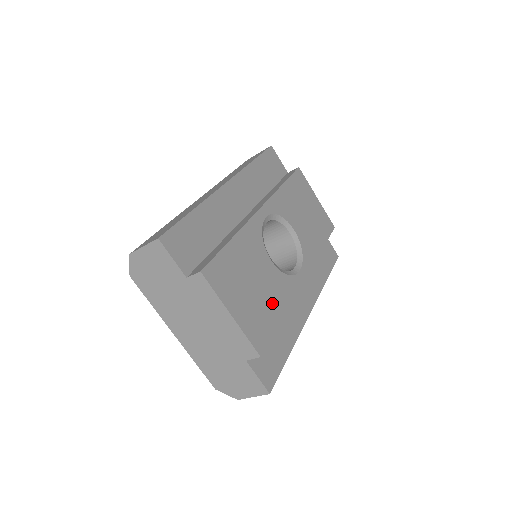
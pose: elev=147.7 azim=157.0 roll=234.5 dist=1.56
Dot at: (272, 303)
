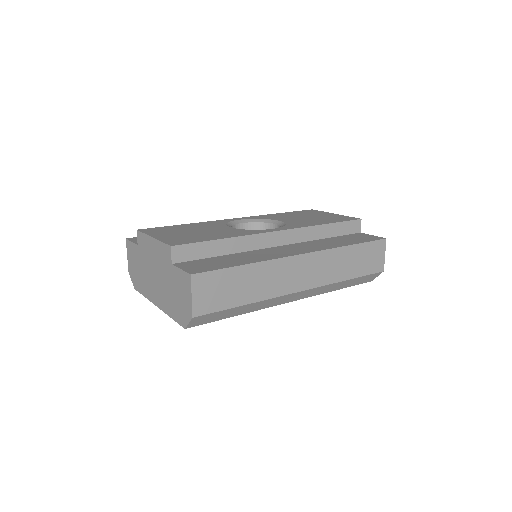
Dot at: (213, 236)
